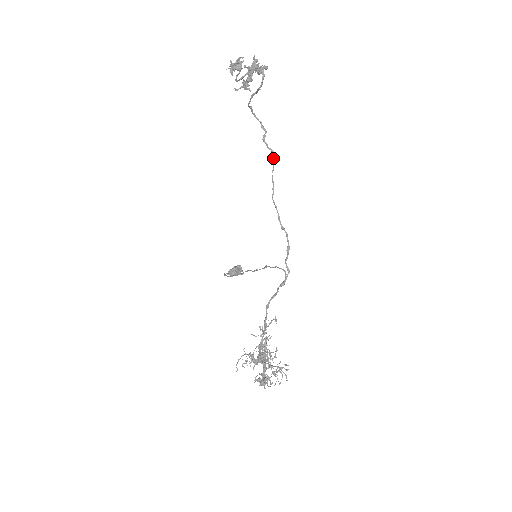
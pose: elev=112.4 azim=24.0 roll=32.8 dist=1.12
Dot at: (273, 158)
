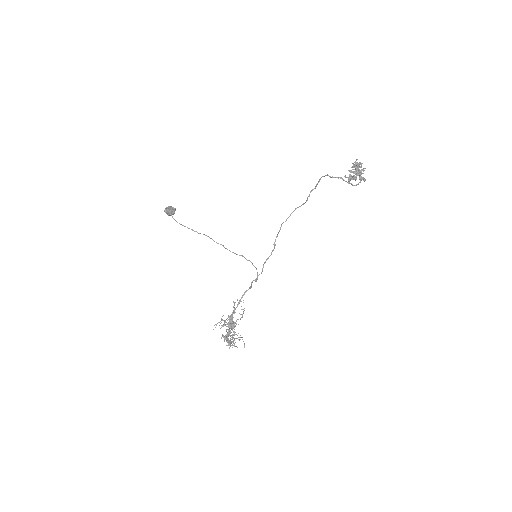
Dot at: (304, 203)
